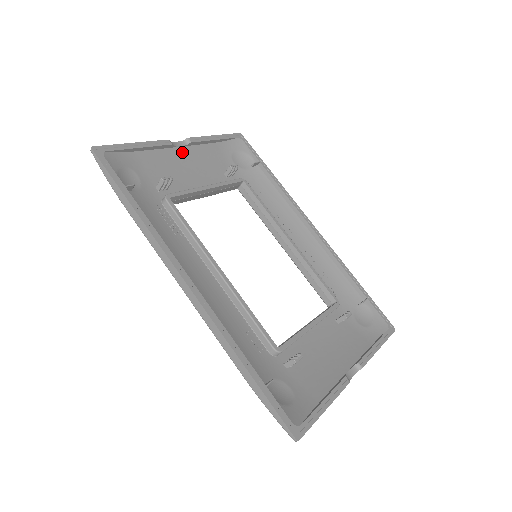
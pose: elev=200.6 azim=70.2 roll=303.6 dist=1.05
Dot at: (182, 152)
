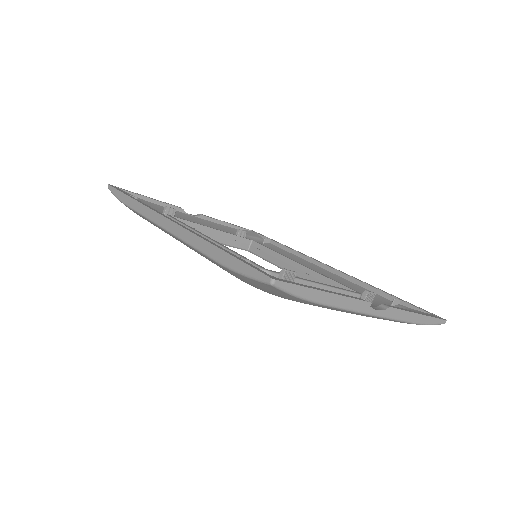
Dot at: (193, 218)
